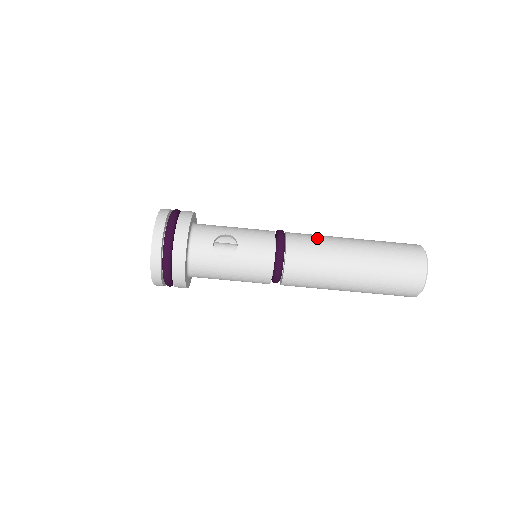
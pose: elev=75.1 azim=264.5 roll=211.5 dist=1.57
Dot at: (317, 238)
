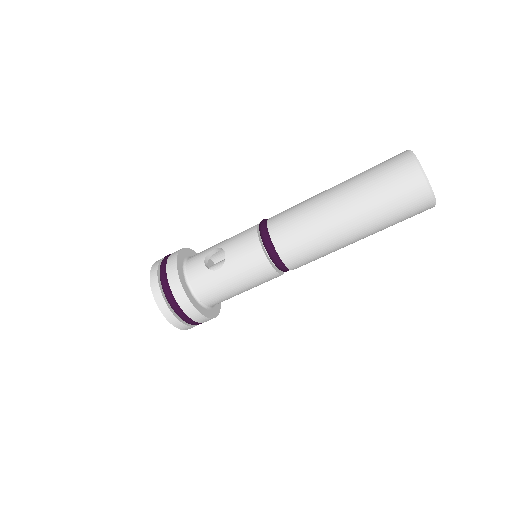
Dot at: (296, 205)
